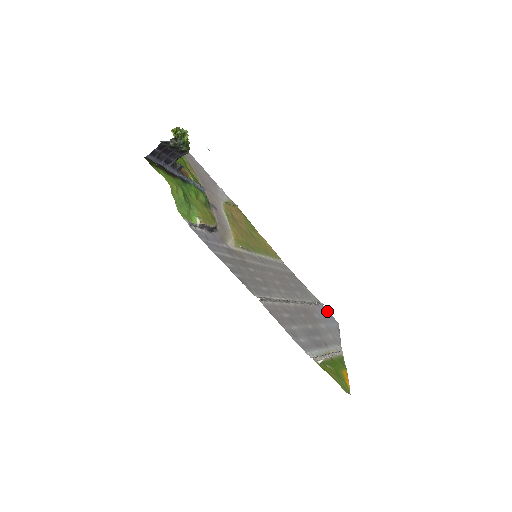
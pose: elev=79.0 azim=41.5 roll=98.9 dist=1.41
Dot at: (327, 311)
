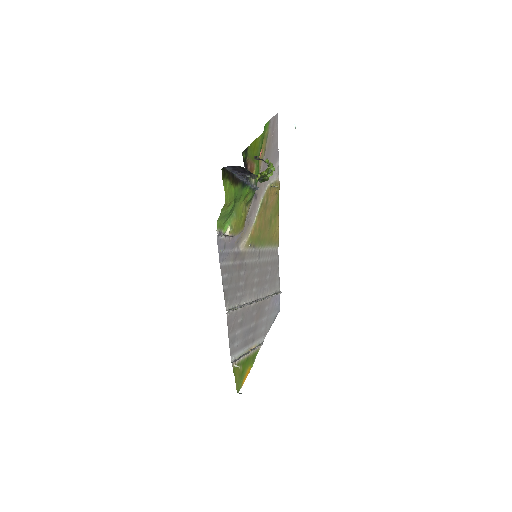
Dot at: (279, 298)
